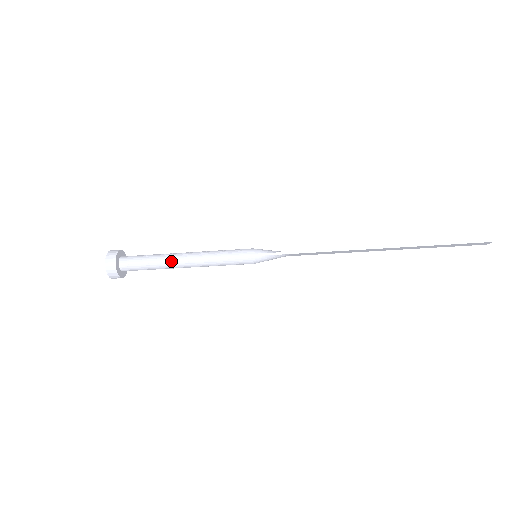
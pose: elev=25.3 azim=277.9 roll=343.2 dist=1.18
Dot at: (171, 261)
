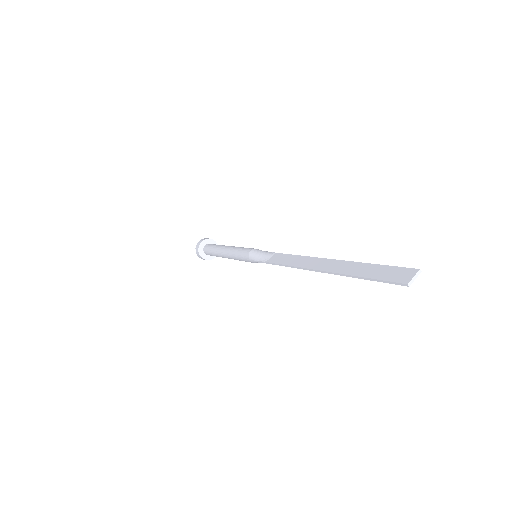
Dot at: occluded
